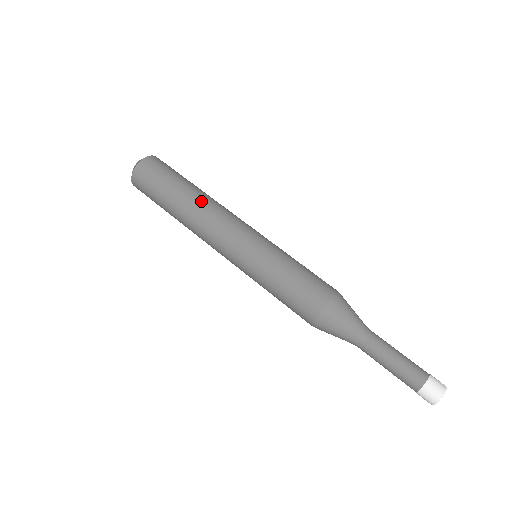
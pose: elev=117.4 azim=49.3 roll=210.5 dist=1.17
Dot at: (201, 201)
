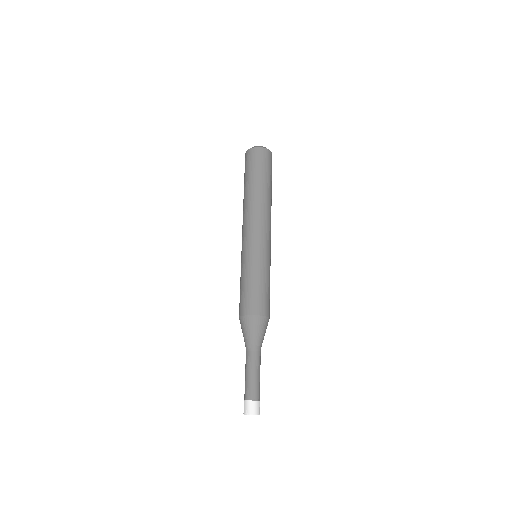
Dot at: (255, 200)
